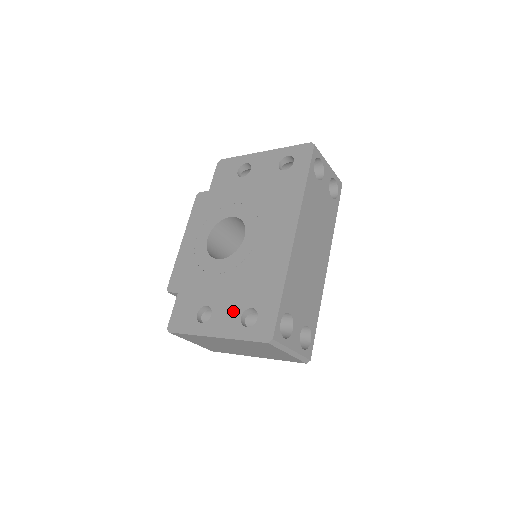
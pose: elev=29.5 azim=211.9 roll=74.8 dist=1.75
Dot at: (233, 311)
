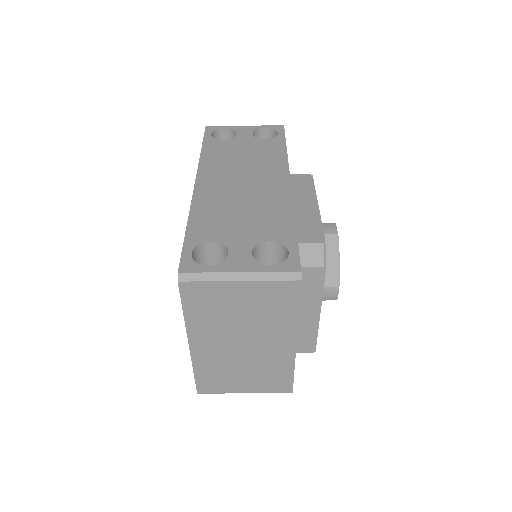
Dot at: occluded
